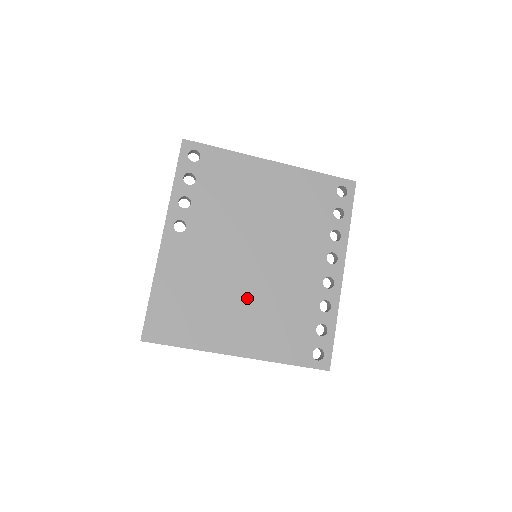
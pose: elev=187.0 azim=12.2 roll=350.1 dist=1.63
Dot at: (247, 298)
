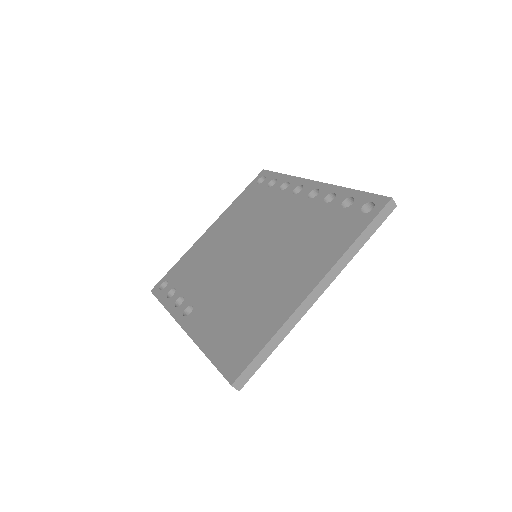
Dot at: (274, 267)
